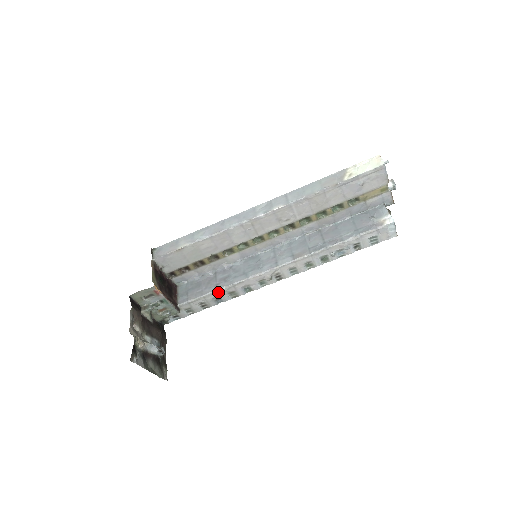
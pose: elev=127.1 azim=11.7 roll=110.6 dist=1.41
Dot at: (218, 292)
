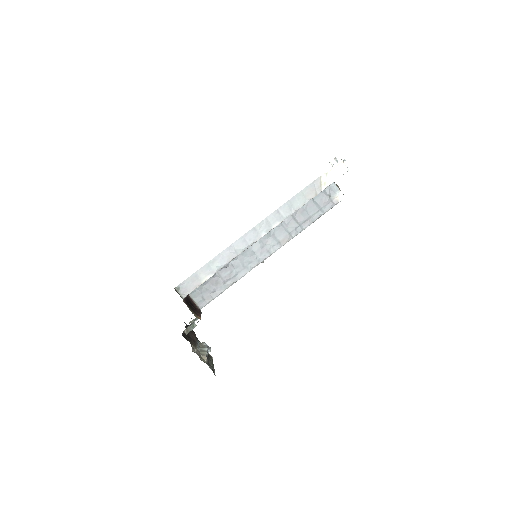
Dot at: occluded
